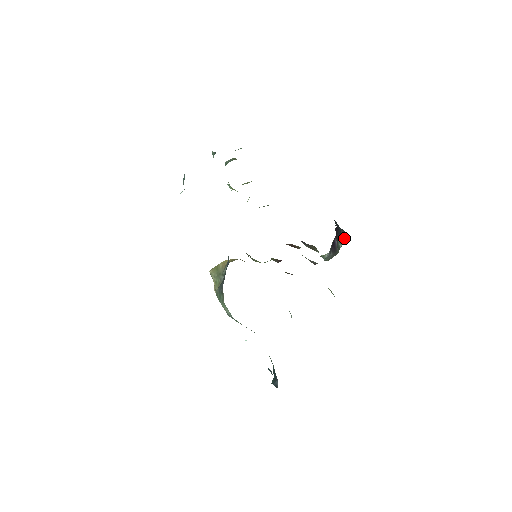
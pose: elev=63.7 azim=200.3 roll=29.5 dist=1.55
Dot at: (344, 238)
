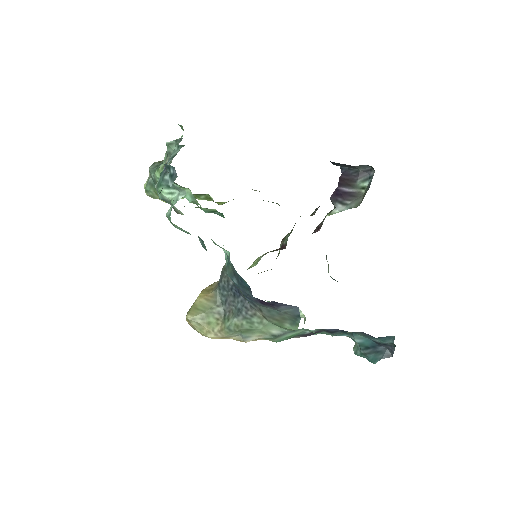
Dot at: (367, 175)
